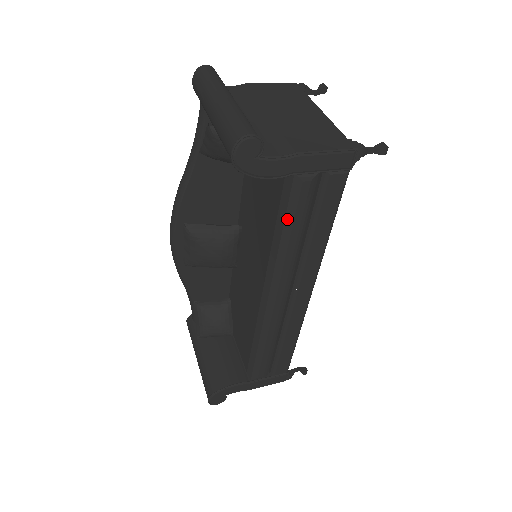
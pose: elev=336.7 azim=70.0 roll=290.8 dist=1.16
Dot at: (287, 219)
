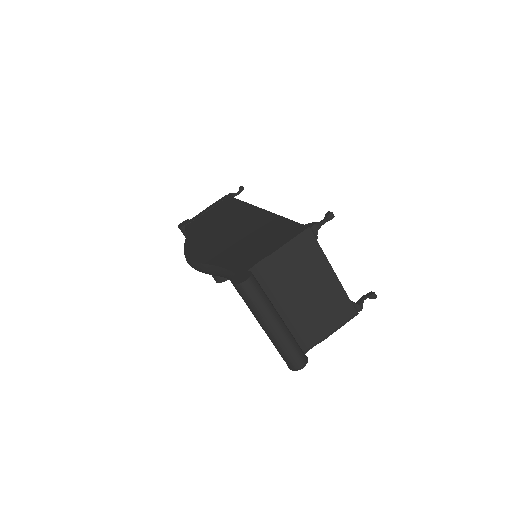
Dot at: occluded
